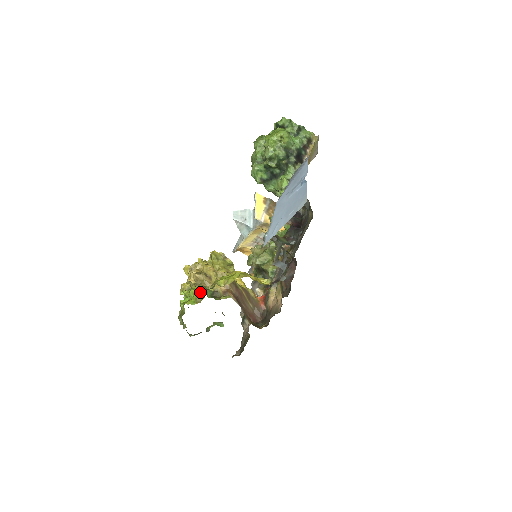
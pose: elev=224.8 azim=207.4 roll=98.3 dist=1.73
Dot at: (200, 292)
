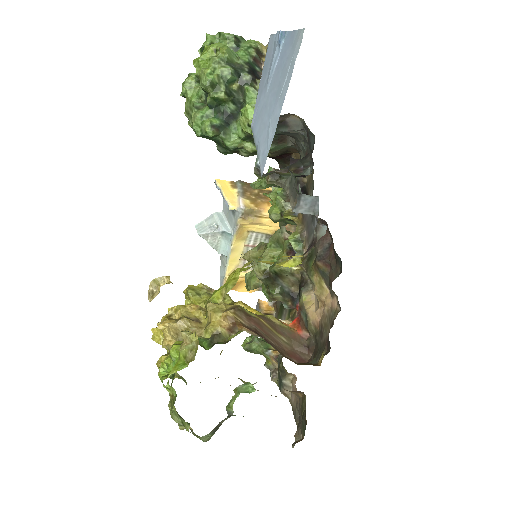
Dot at: (187, 342)
